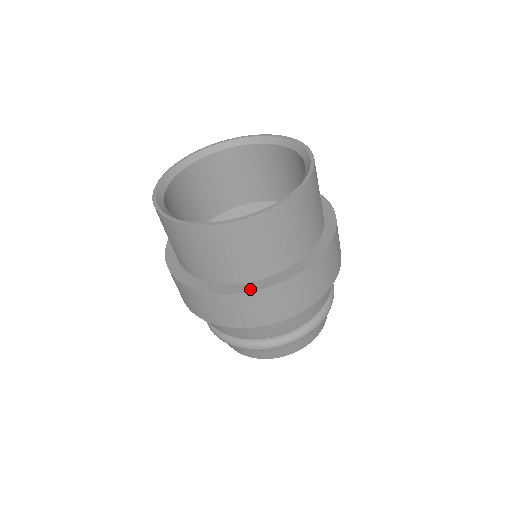
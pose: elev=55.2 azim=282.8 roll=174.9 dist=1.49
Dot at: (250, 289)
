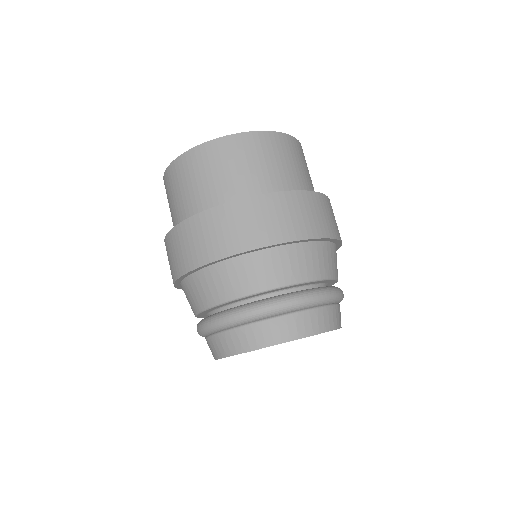
Dot at: (238, 200)
